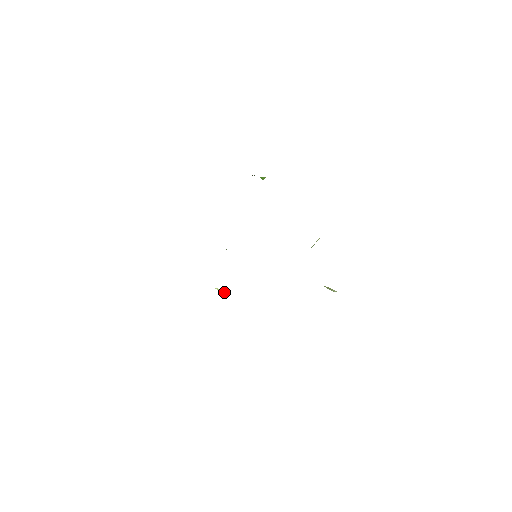
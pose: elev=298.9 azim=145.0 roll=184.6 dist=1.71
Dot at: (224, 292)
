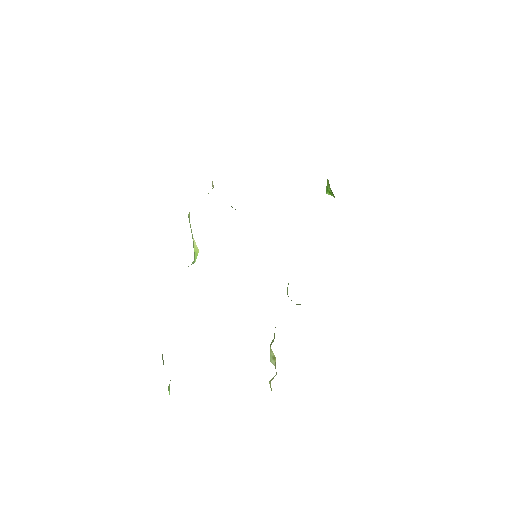
Dot at: (197, 254)
